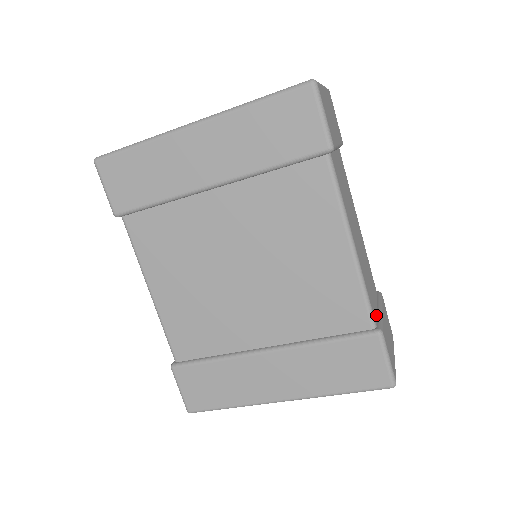
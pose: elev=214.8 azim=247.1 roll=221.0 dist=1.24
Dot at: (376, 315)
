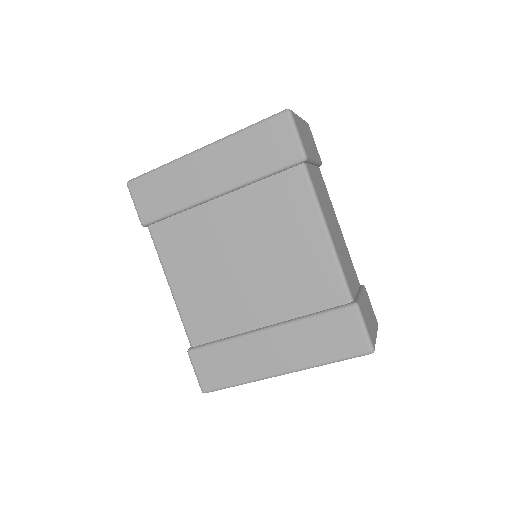
Dot at: (355, 295)
